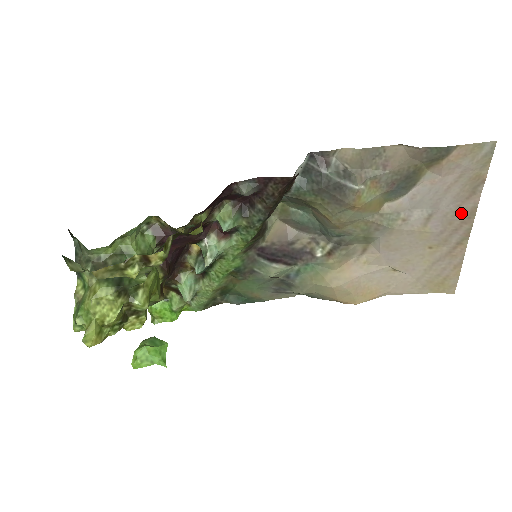
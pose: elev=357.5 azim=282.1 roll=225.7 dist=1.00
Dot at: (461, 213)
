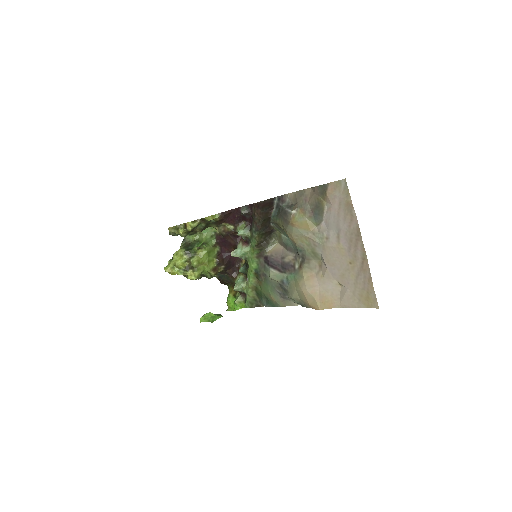
Dot at: (353, 232)
